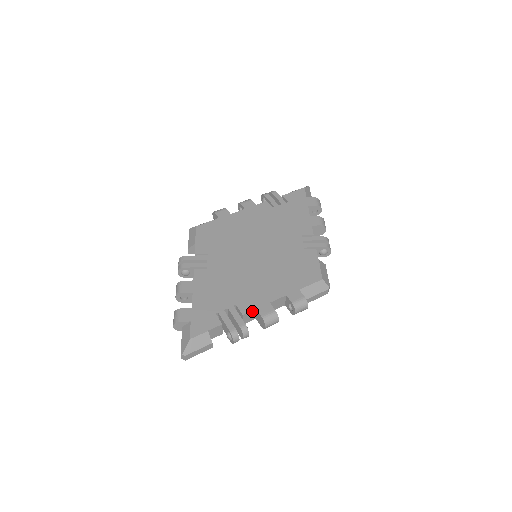
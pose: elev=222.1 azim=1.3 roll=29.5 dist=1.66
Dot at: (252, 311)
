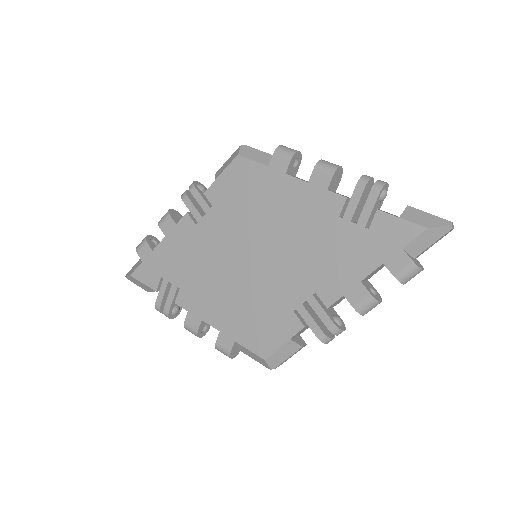
Dot at: (185, 308)
